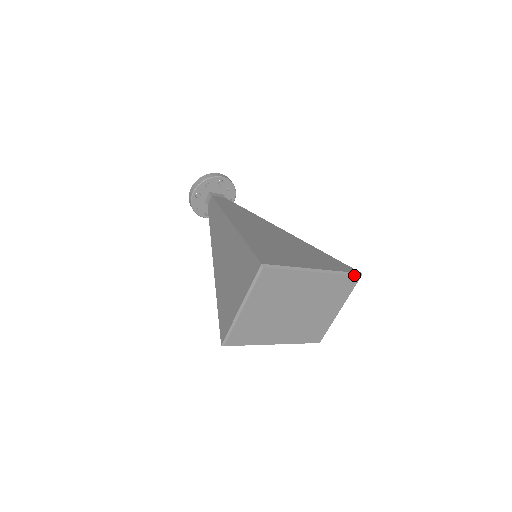
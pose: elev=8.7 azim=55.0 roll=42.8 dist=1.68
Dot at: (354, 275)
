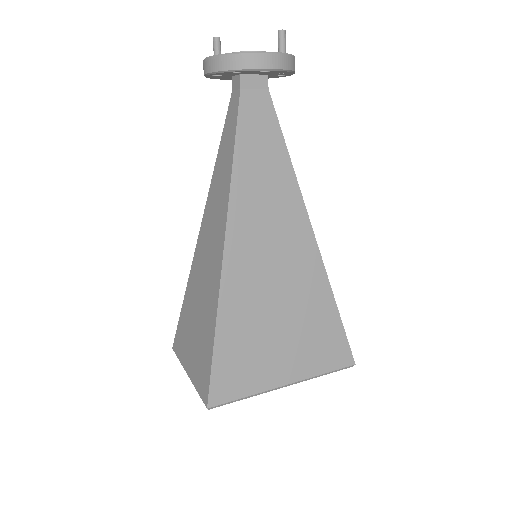
Dot at: occluded
